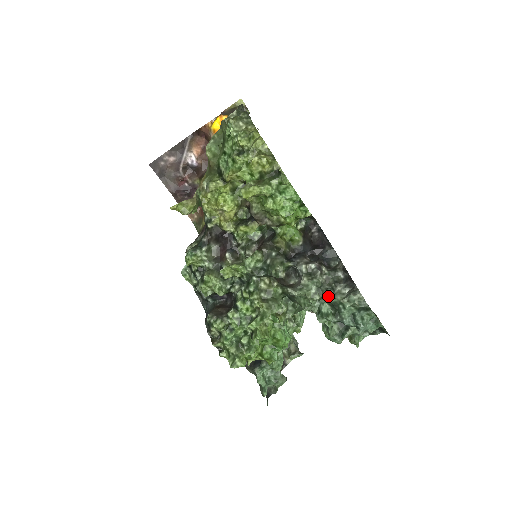
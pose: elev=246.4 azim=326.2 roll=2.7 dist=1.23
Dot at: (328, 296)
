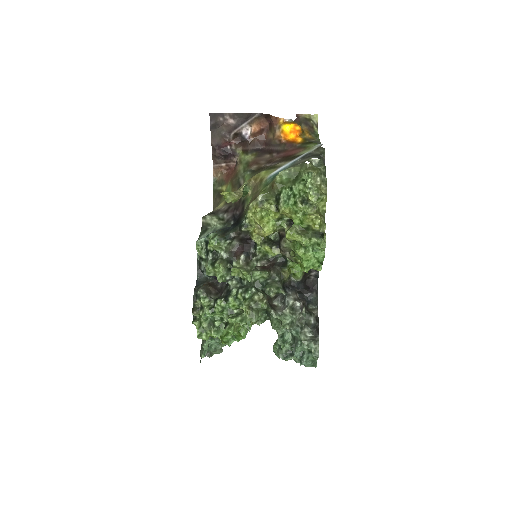
Dot at: (296, 331)
